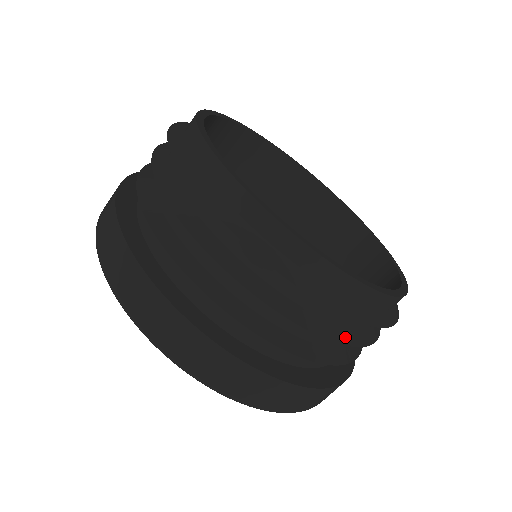
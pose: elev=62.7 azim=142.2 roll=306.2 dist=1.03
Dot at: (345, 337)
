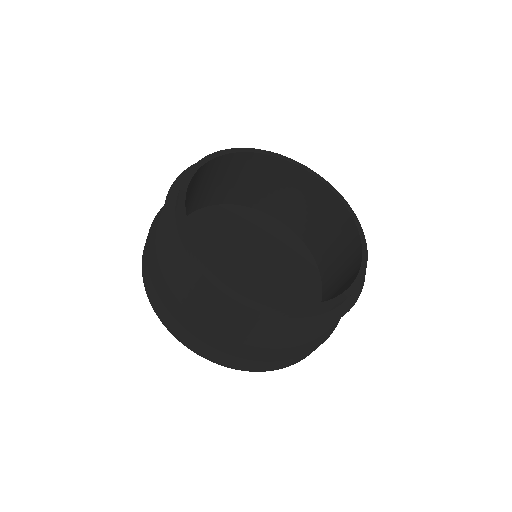
Dot at: (210, 307)
